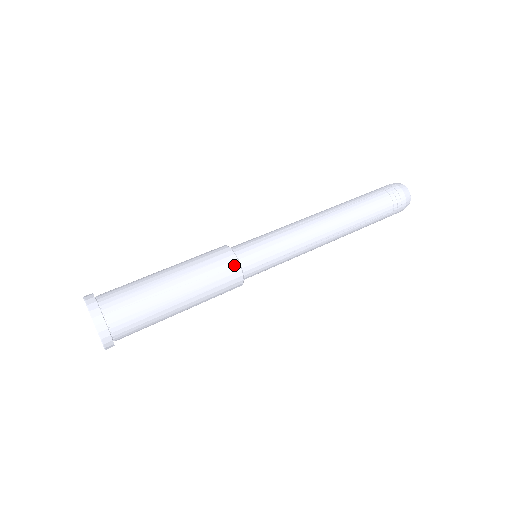
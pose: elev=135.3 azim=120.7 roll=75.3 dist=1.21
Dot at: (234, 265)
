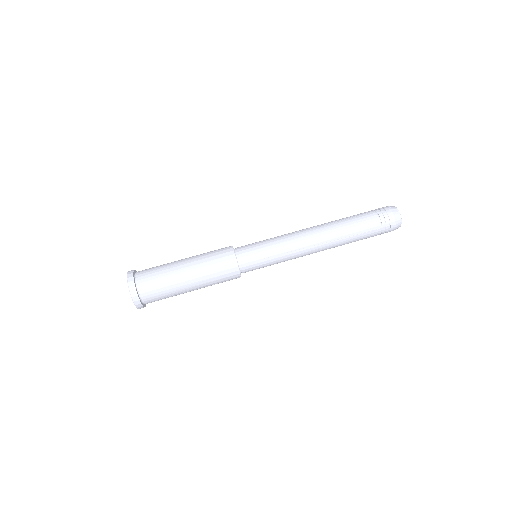
Dot at: occluded
